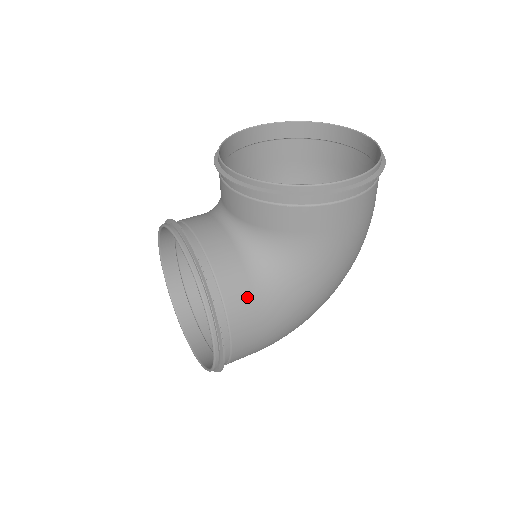
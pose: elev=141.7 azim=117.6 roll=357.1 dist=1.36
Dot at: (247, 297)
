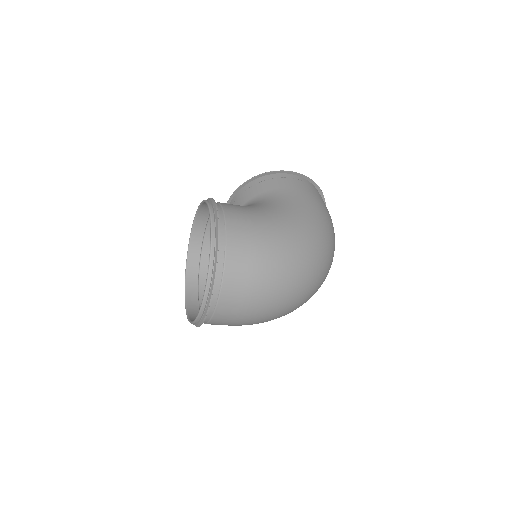
Dot at: (236, 205)
